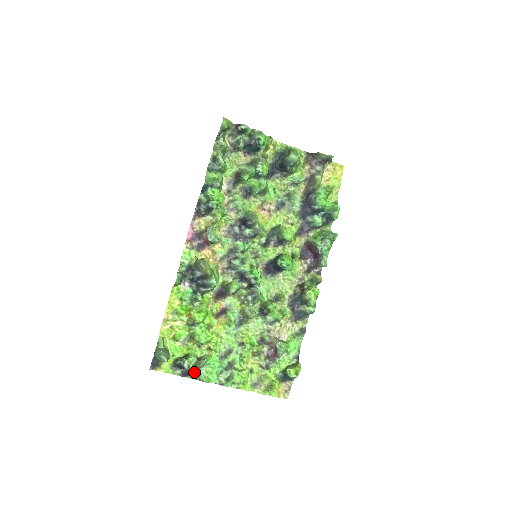
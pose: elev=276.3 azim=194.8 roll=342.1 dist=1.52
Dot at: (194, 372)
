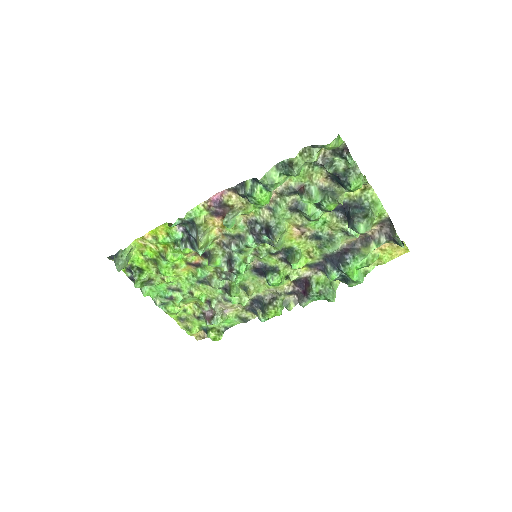
Dot at: (138, 287)
